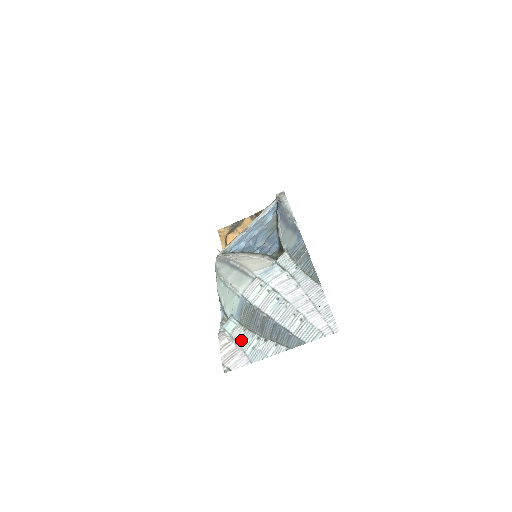
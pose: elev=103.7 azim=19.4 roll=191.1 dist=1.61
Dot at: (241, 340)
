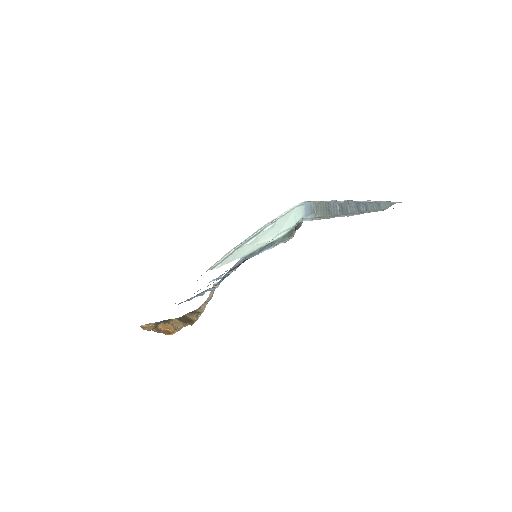
Dot at: occluded
